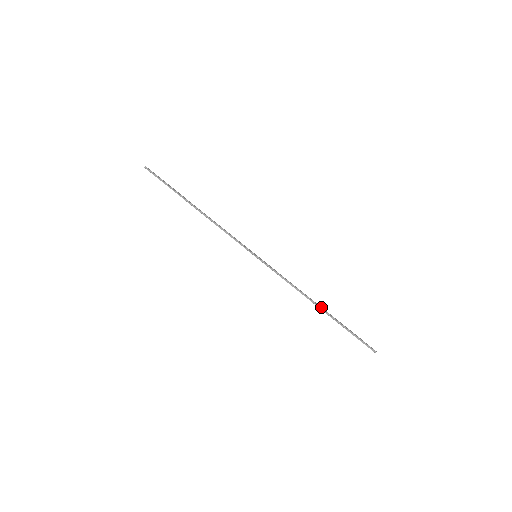
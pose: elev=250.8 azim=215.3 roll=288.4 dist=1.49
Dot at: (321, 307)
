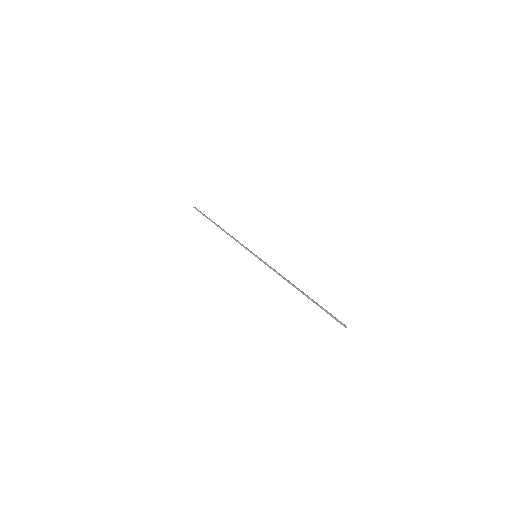
Dot at: occluded
